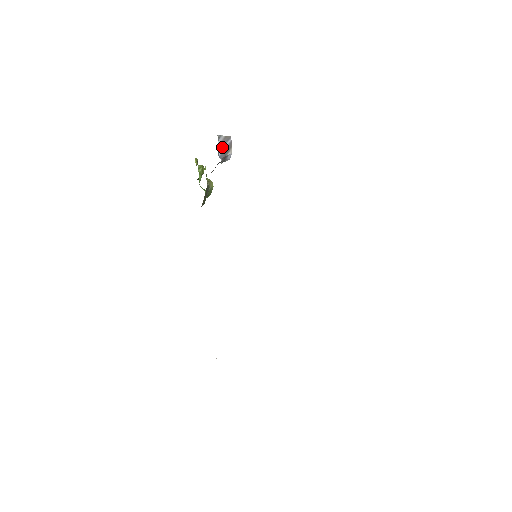
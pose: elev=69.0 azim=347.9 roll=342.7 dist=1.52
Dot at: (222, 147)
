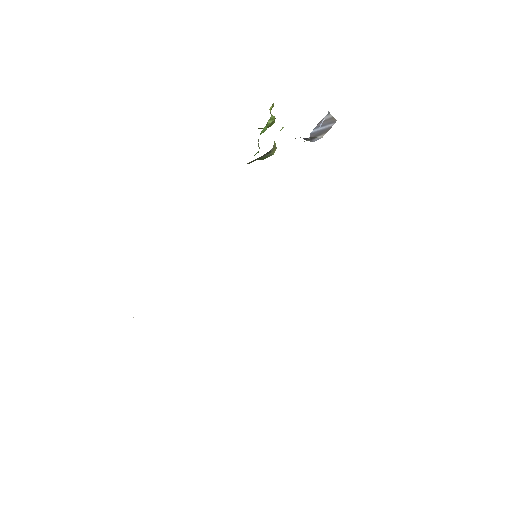
Dot at: occluded
